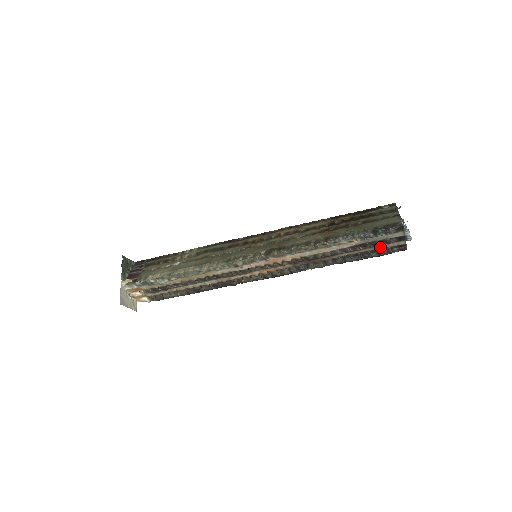
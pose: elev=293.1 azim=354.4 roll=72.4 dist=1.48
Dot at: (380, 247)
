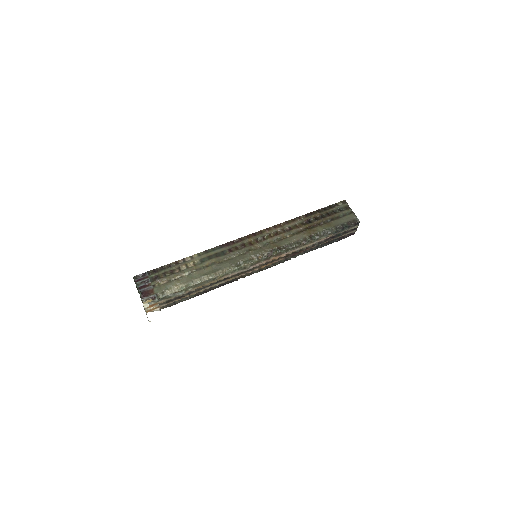
Dot at: (341, 236)
